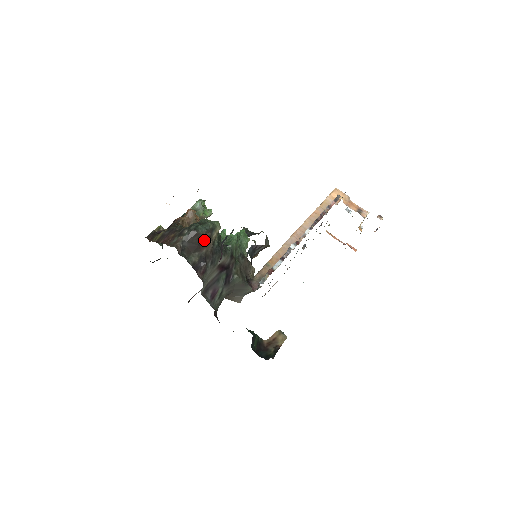
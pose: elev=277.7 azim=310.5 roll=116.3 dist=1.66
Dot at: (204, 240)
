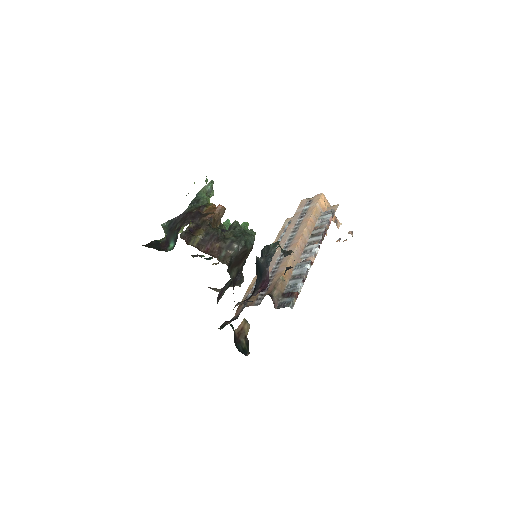
Dot at: (246, 255)
